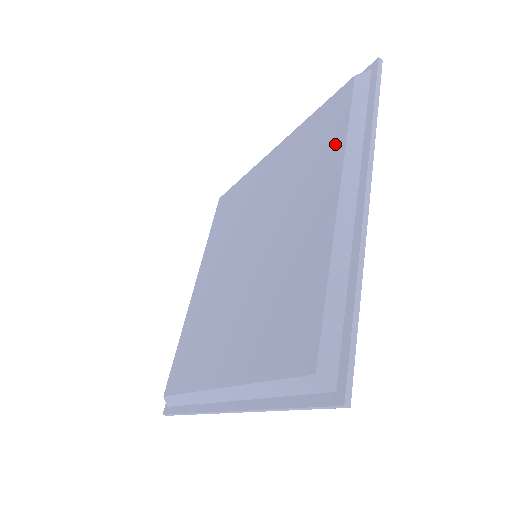
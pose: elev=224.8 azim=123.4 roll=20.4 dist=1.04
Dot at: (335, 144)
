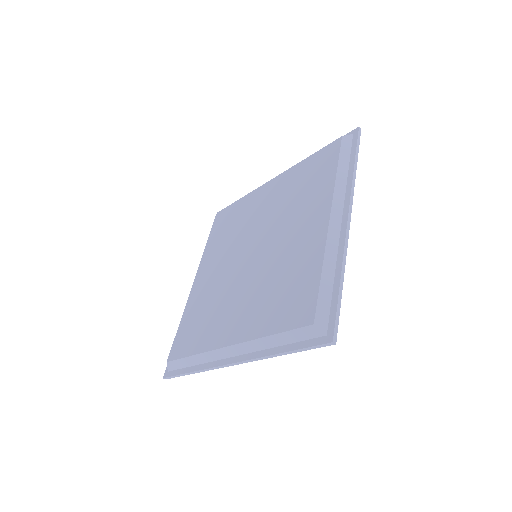
Dot at: (327, 181)
